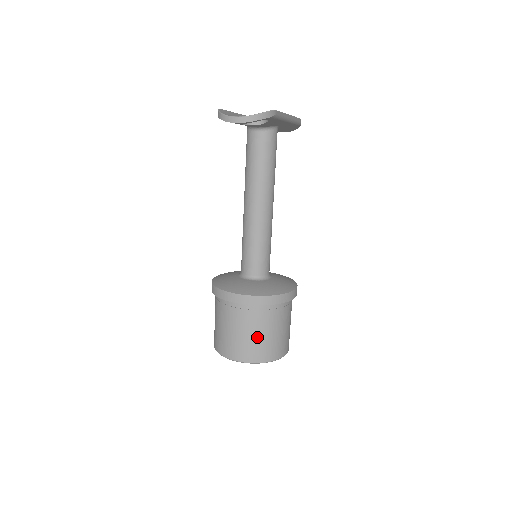
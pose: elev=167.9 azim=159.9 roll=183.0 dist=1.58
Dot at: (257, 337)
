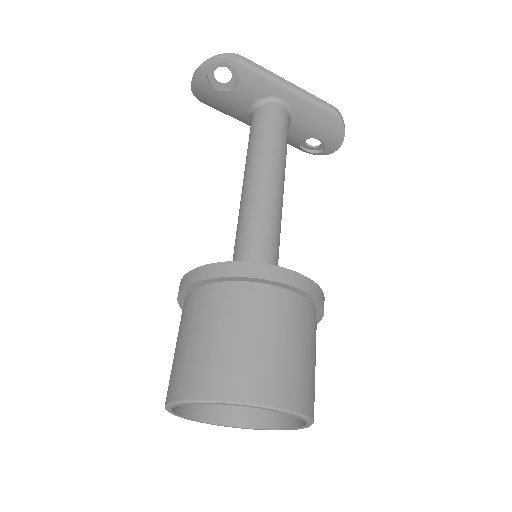
Dot at: (199, 344)
